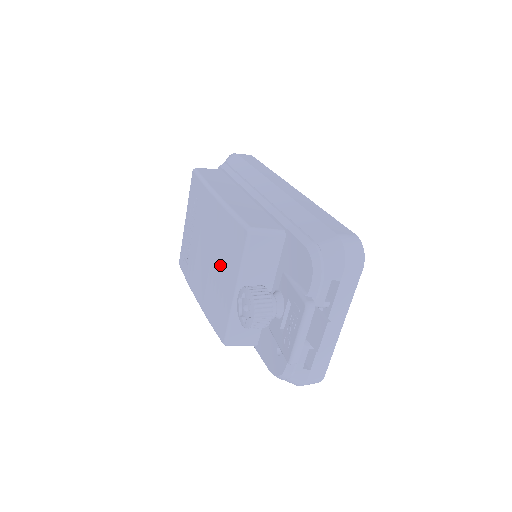
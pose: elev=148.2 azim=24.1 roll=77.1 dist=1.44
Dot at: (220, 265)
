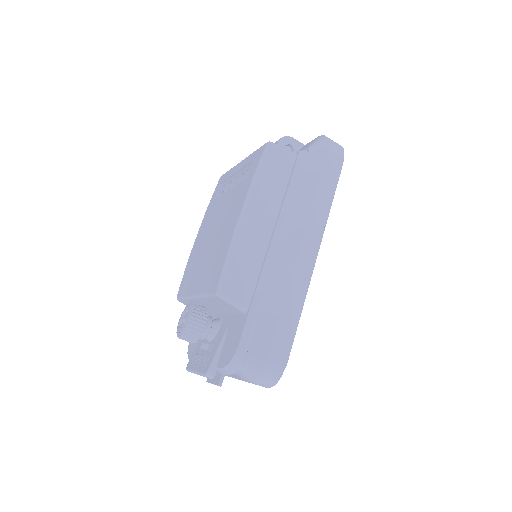
Dot at: (206, 261)
